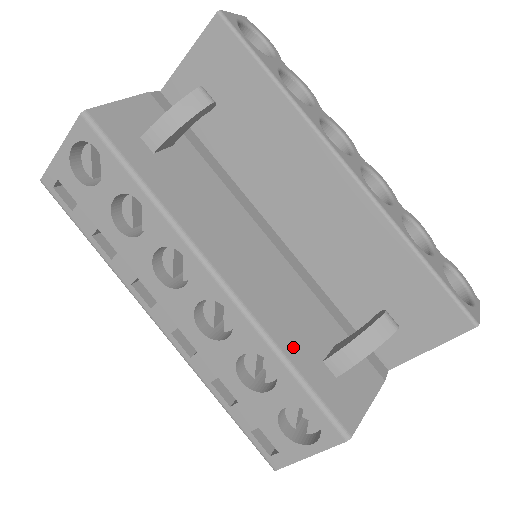
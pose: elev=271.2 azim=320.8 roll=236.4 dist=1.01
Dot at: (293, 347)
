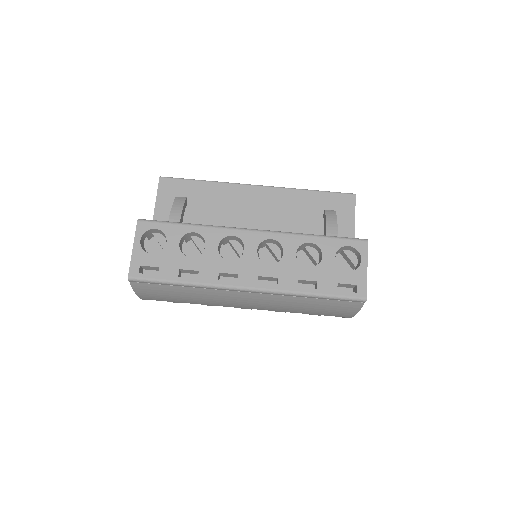
Dot at: occluded
